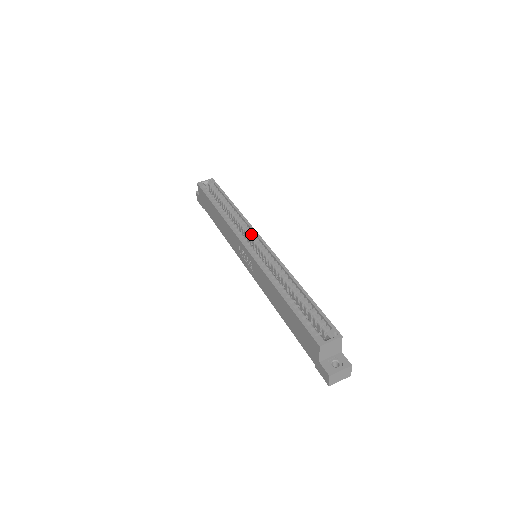
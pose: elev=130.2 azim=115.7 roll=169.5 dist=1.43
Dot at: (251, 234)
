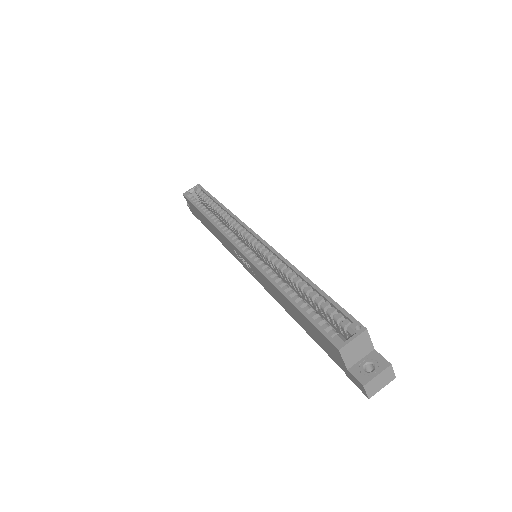
Dot at: (244, 232)
